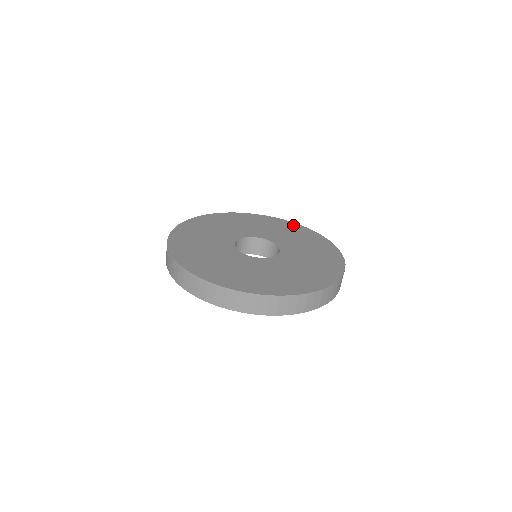
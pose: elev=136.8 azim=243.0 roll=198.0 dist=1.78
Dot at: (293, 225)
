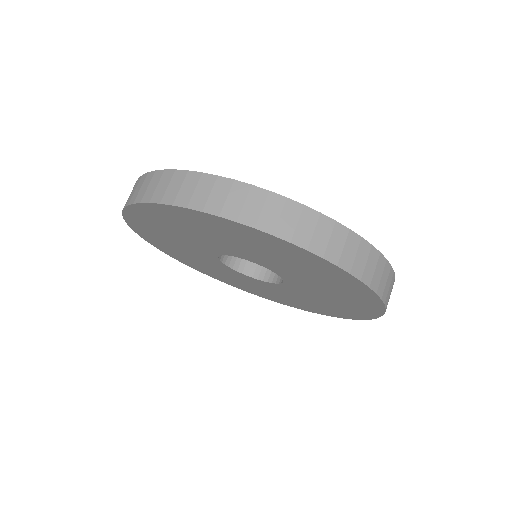
Dot at: occluded
